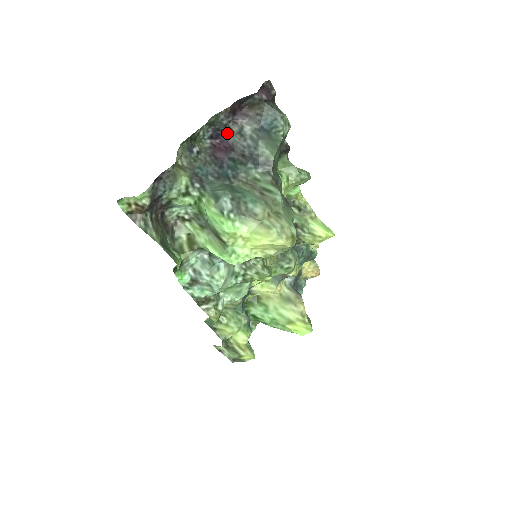
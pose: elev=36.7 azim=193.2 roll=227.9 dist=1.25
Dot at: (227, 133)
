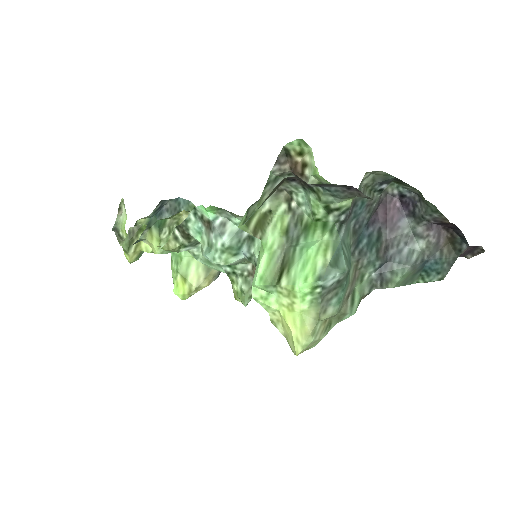
Dot at: (412, 217)
